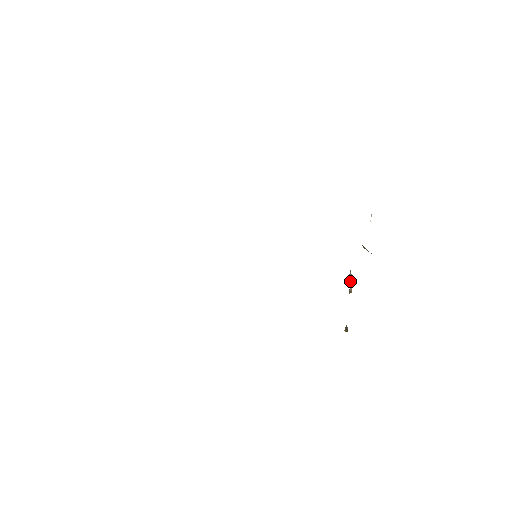
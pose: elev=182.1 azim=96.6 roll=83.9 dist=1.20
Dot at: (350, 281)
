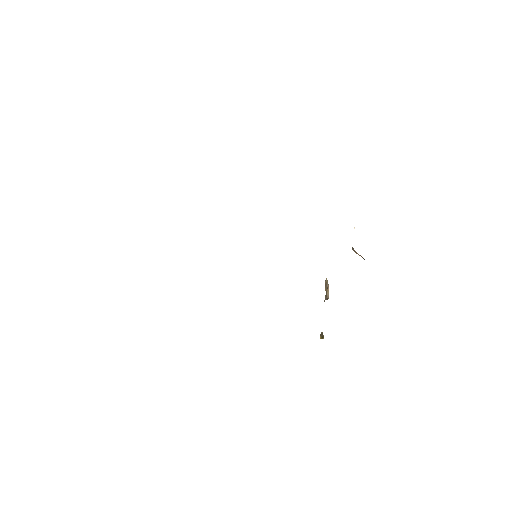
Dot at: (326, 288)
